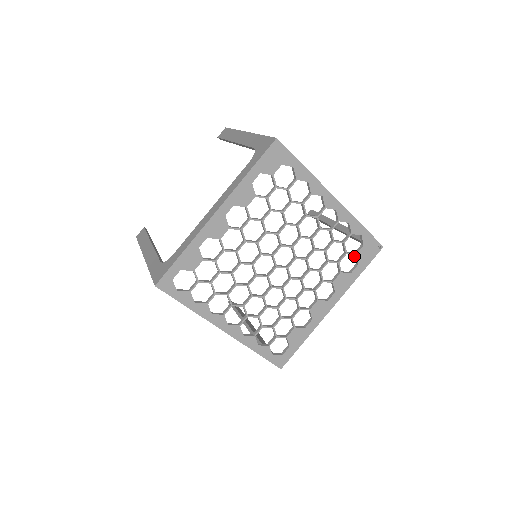
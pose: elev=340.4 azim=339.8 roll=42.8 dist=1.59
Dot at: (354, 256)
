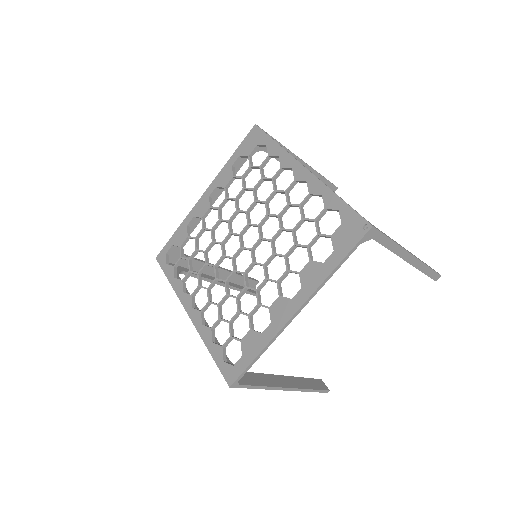
Dot at: (334, 242)
